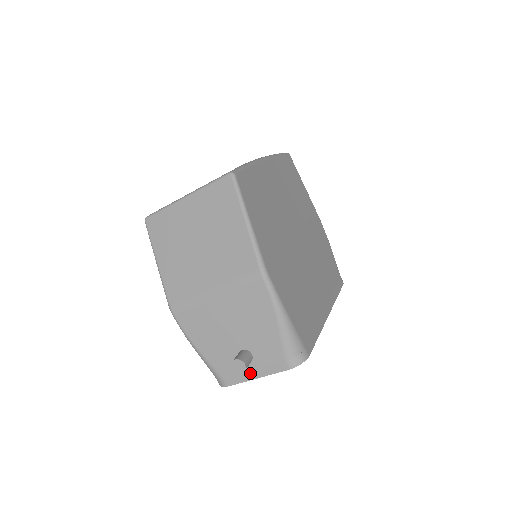
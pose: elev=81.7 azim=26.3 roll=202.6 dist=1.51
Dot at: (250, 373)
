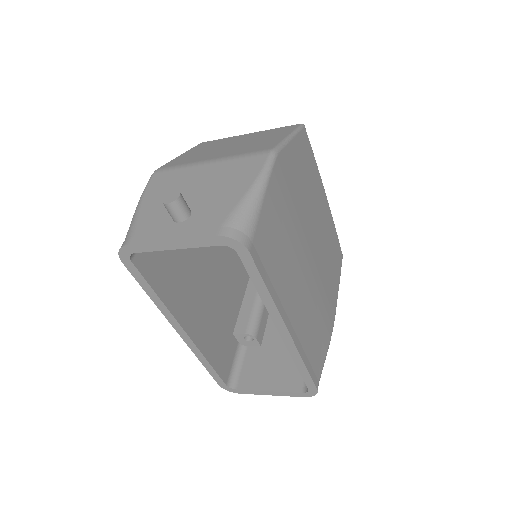
Dot at: (169, 233)
